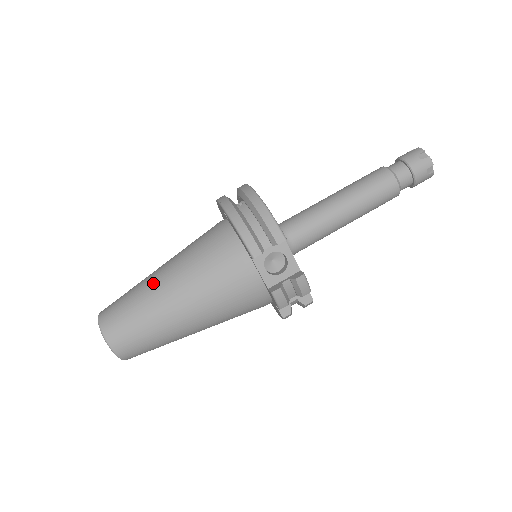
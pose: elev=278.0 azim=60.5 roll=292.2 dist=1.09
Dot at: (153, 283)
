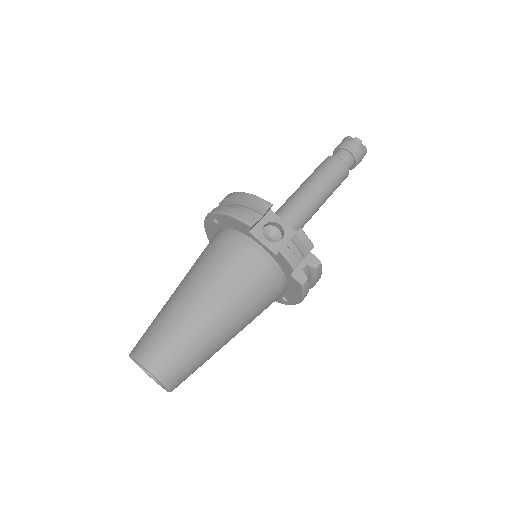
Dot at: (172, 299)
